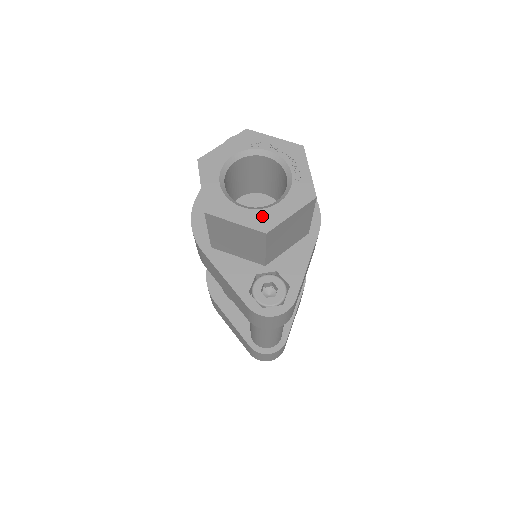
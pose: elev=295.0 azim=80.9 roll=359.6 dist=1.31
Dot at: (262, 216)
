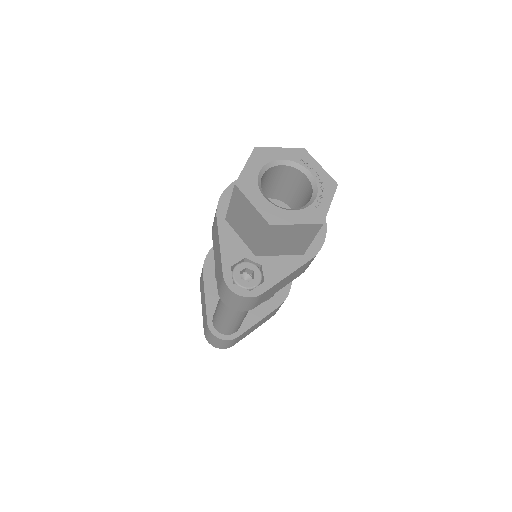
Dot at: (275, 212)
